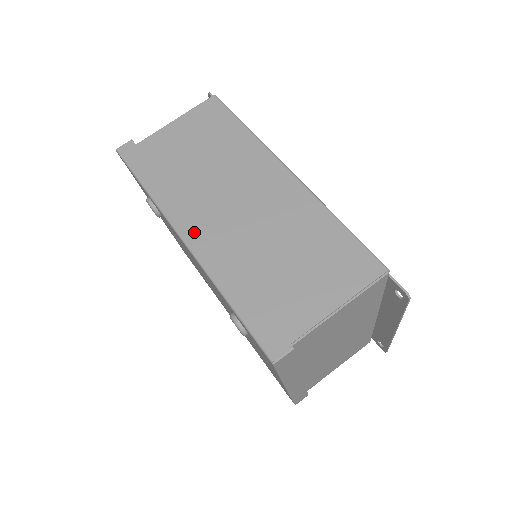
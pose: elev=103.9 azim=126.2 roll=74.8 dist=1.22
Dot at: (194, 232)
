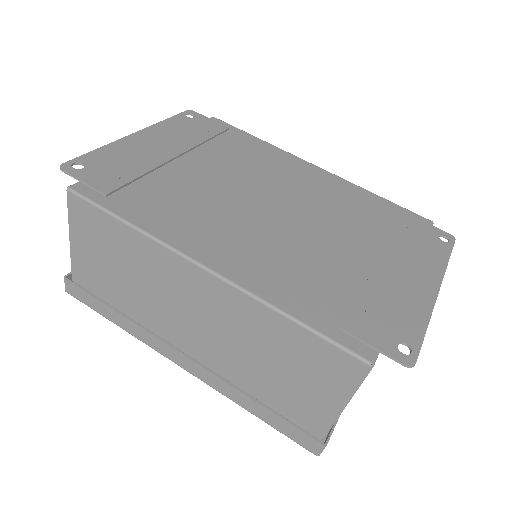
Dot at: (183, 360)
